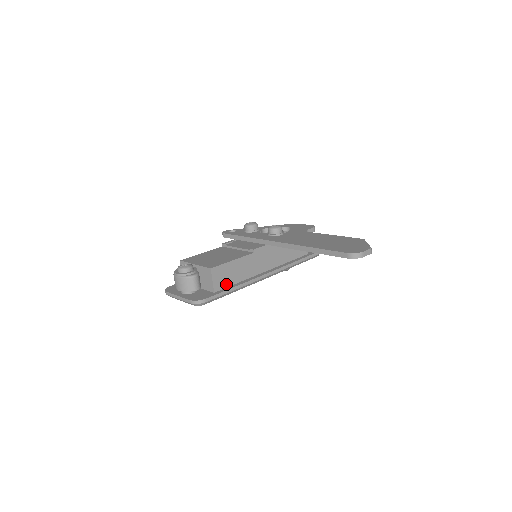
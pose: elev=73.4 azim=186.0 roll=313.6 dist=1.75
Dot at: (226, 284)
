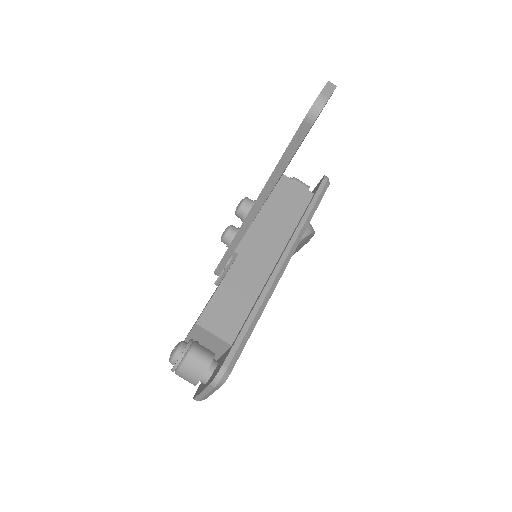
Dot at: (238, 321)
